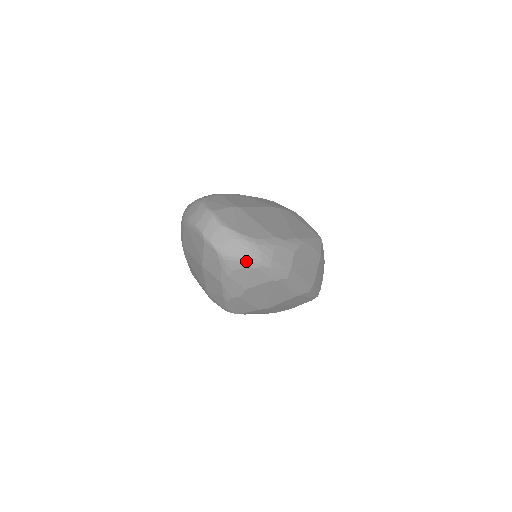
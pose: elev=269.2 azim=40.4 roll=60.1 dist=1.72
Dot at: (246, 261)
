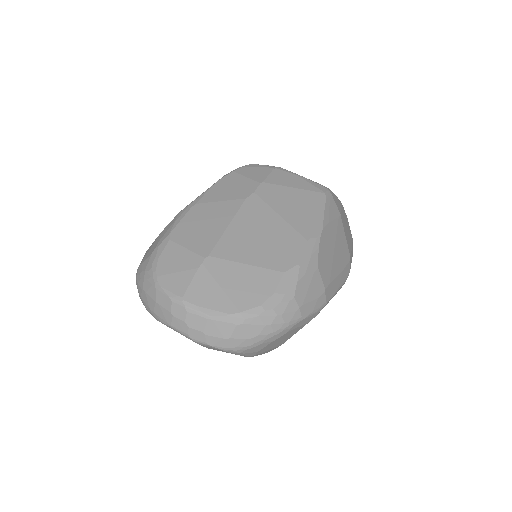
Dot at: (269, 338)
